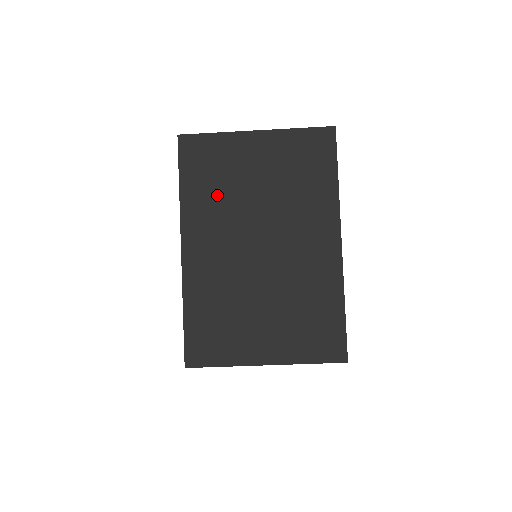
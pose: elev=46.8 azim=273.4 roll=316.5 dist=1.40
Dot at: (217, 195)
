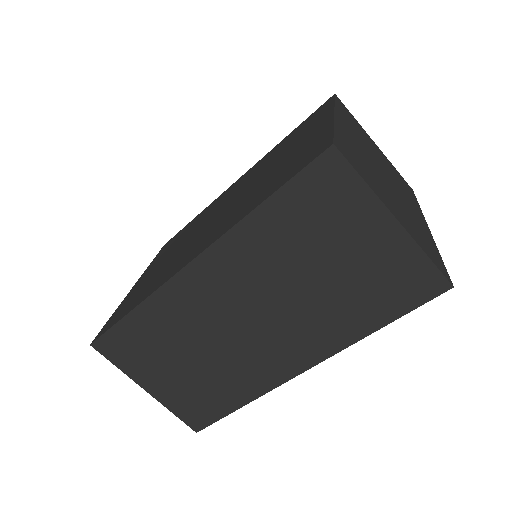
Dot at: (357, 130)
